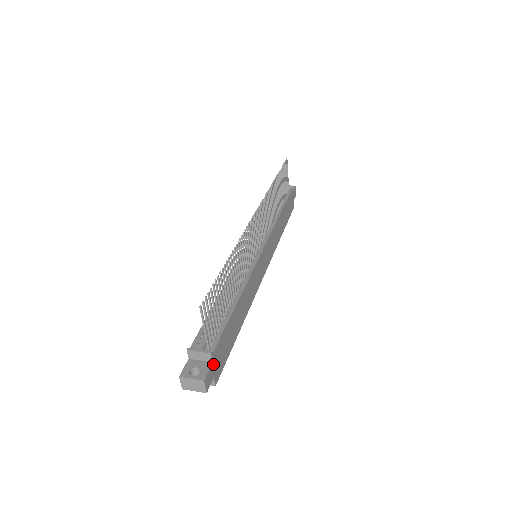
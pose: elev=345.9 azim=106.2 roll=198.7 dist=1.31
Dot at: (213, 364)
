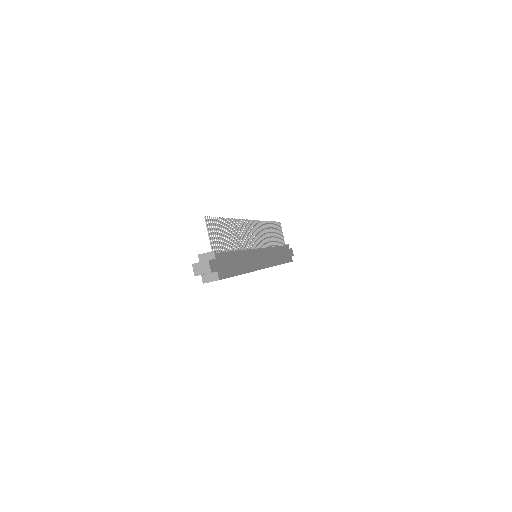
Dot at: (216, 261)
